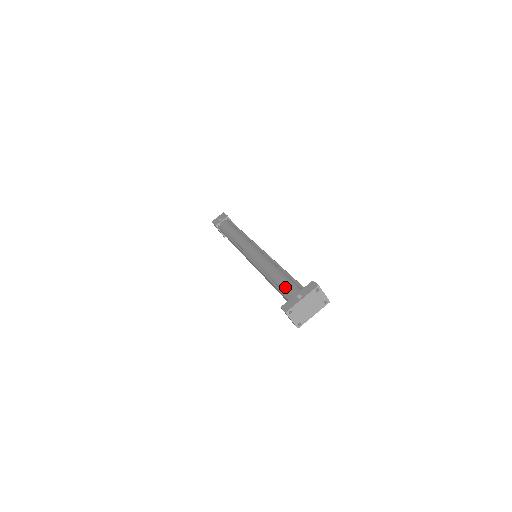
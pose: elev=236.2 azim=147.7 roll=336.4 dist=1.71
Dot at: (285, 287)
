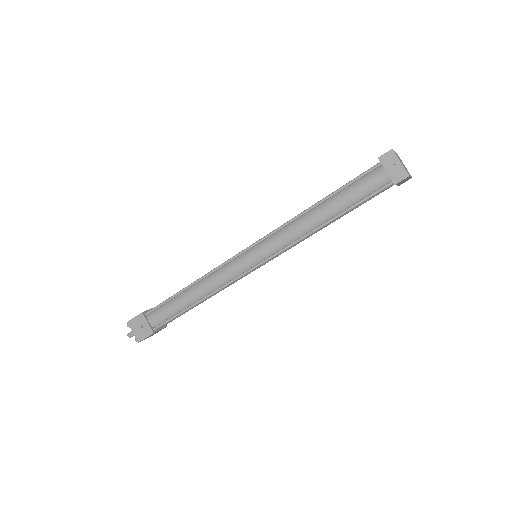
Dot at: occluded
